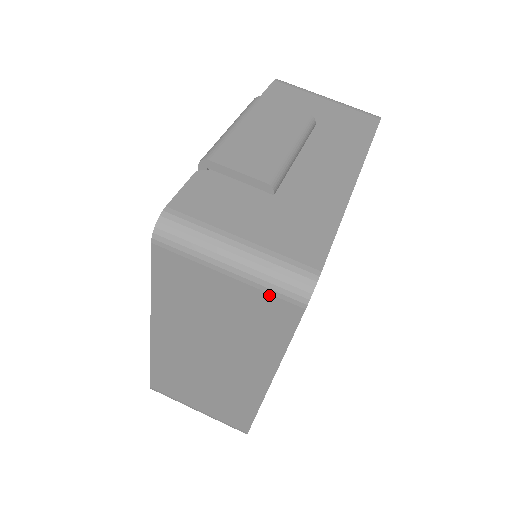
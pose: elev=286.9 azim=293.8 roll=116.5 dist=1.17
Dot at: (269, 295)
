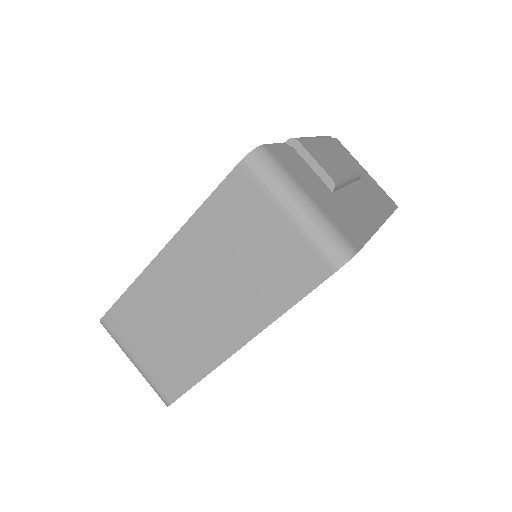
Dot at: (311, 249)
